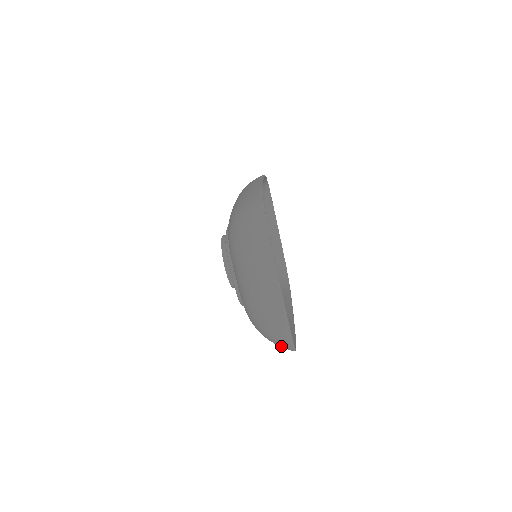
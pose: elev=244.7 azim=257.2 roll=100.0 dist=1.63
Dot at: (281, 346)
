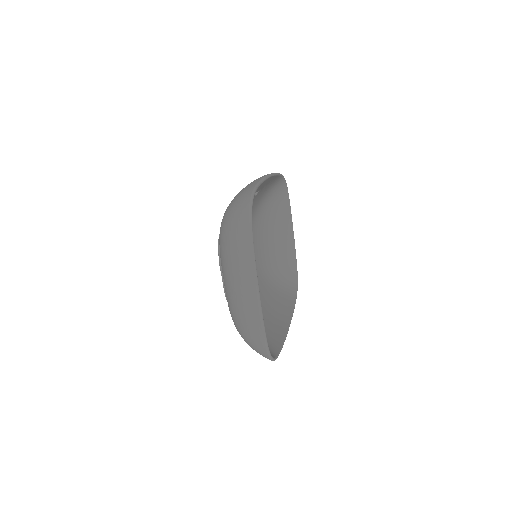
Dot at: (259, 353)
